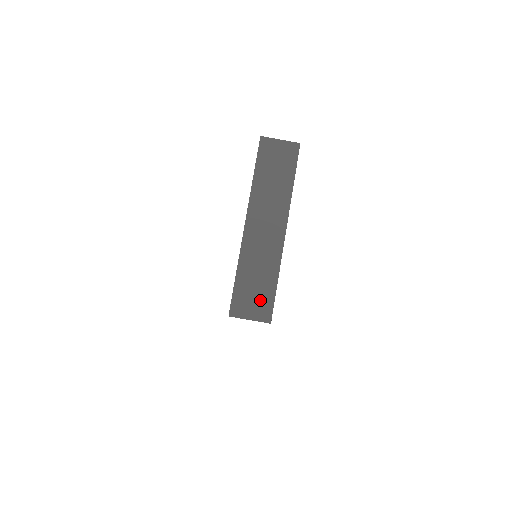
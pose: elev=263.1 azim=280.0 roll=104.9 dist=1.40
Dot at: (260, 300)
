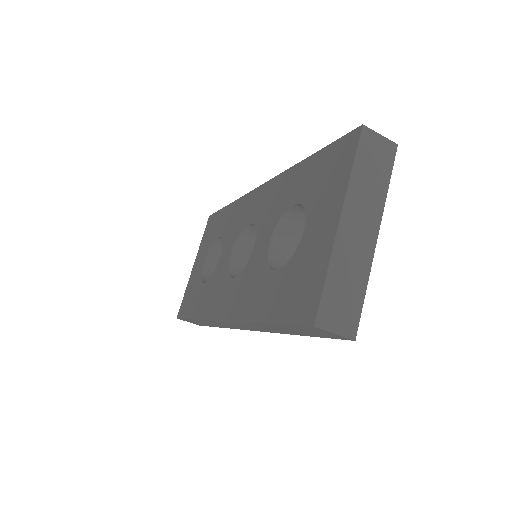
Dot at: (347, 312)
